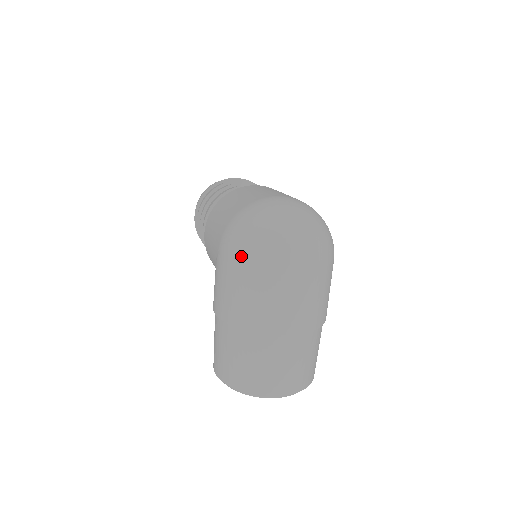
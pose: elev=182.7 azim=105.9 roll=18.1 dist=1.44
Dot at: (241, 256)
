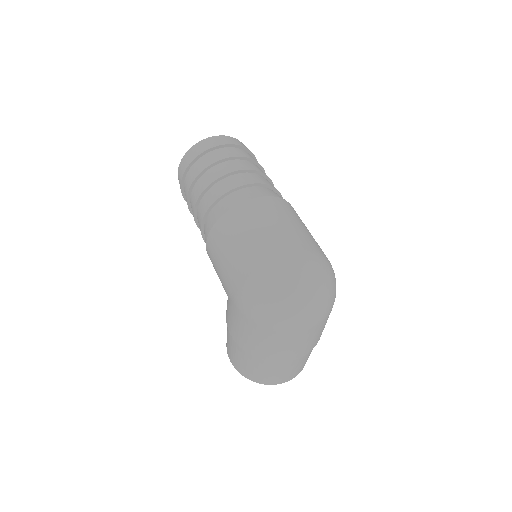
Dot at: (260, 322)
